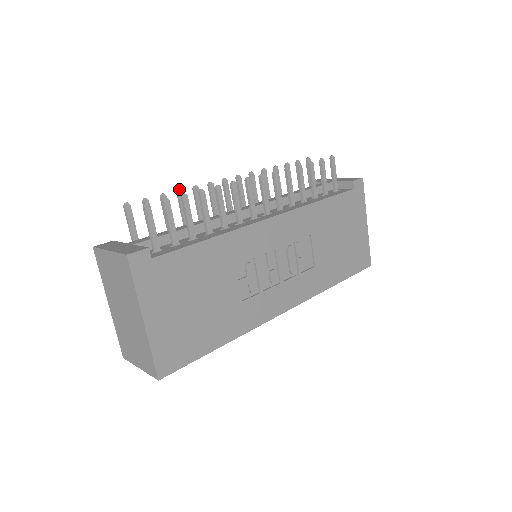
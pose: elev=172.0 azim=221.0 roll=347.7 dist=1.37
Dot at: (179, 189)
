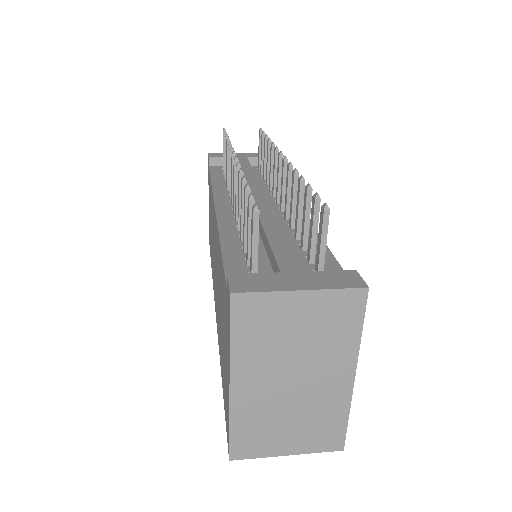
Dot at: (244, 176)
